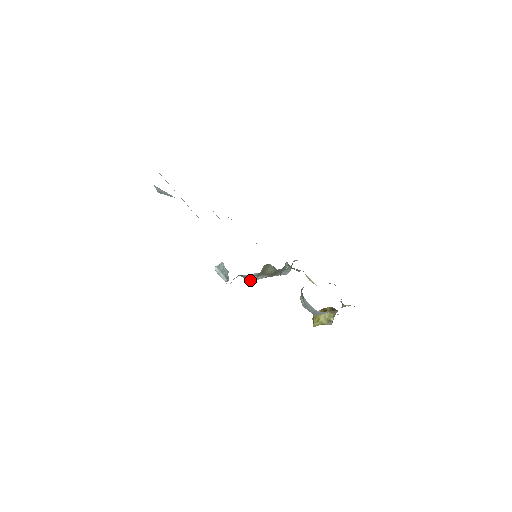
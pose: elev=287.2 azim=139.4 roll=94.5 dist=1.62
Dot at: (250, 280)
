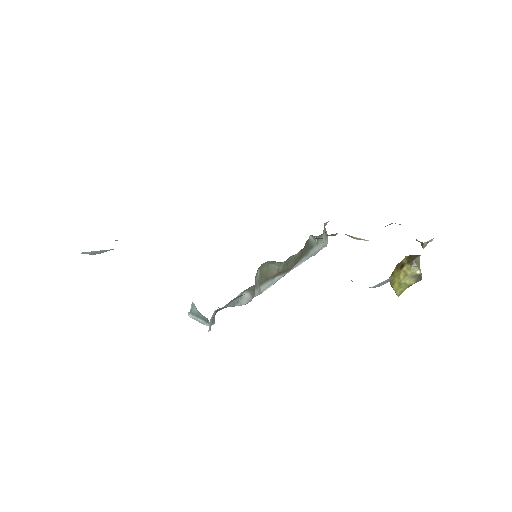
Dot at: (241, 305)
